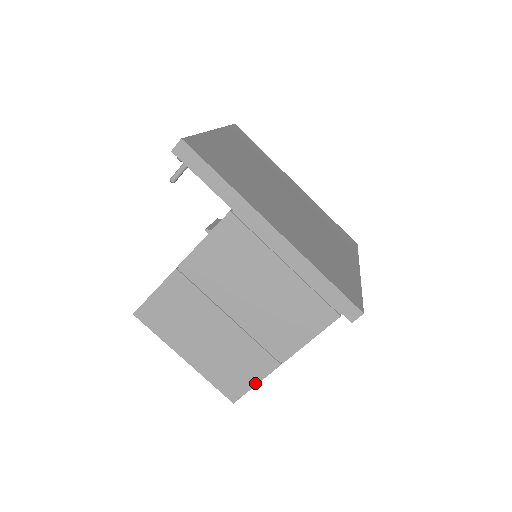
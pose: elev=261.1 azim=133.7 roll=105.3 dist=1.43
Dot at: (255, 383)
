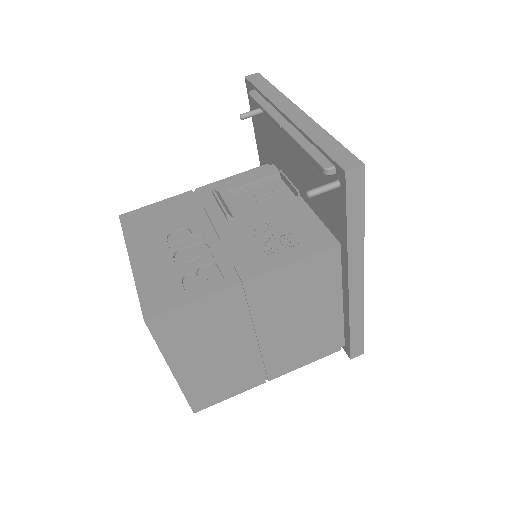
Dot at: (230, 396)
